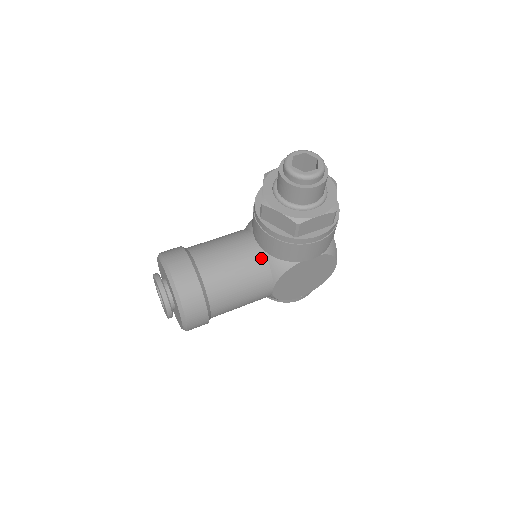
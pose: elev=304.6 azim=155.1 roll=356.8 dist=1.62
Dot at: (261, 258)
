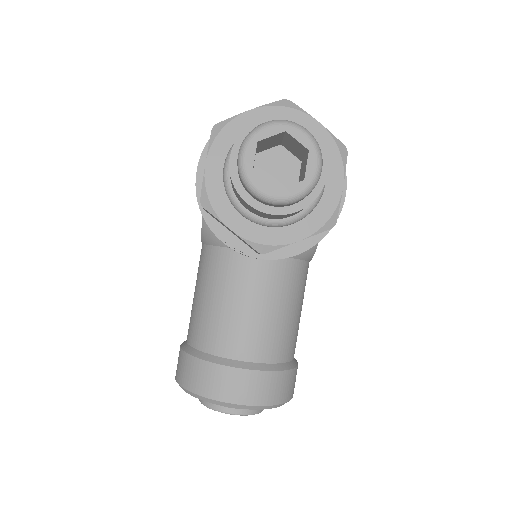
Dot at: (283, 266)
